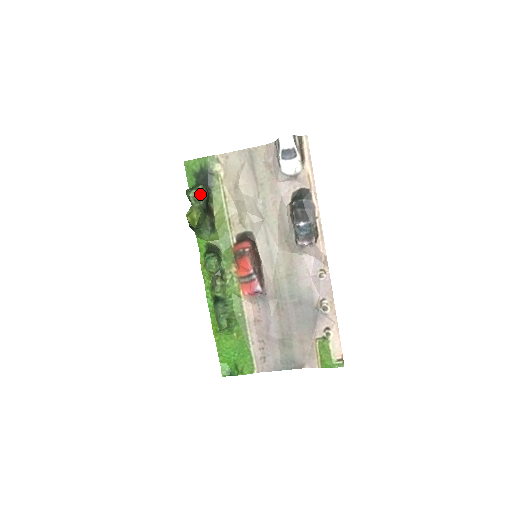
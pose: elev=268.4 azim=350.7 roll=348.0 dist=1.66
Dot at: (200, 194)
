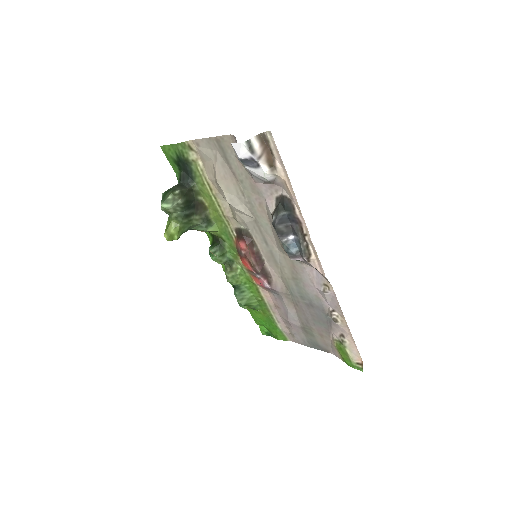
Dot at: (171, 207)
